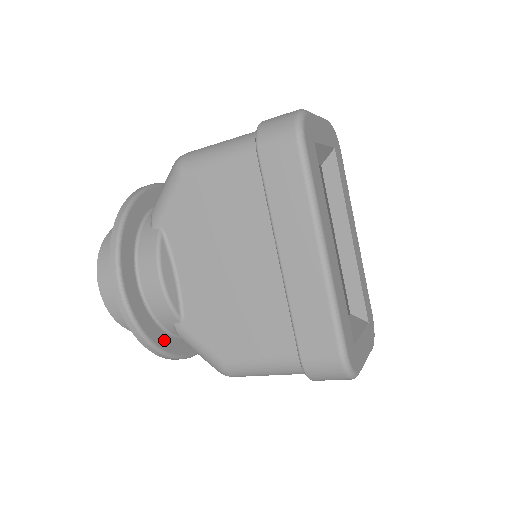
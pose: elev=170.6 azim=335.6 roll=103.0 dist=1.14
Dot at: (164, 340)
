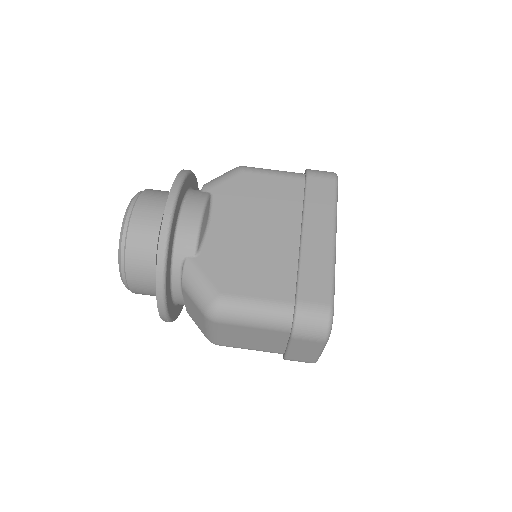
Dot at: (169, 267)
